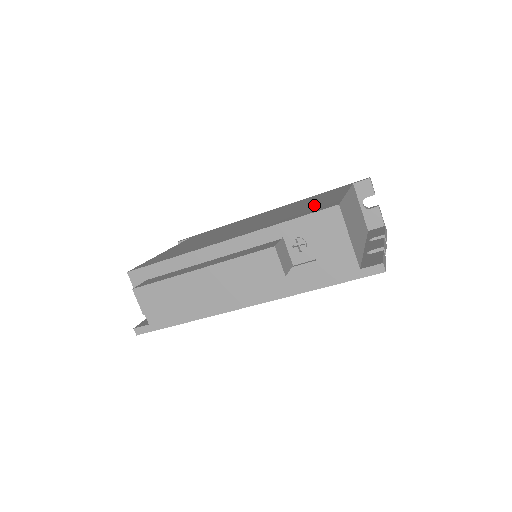
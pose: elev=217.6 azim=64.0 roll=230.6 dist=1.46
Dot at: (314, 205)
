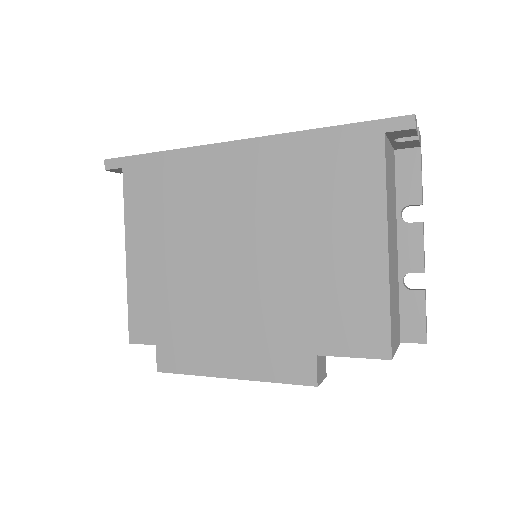
Dot at: (344, 283)
